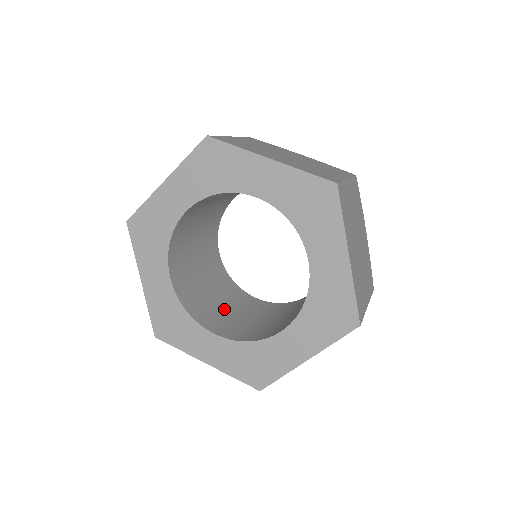
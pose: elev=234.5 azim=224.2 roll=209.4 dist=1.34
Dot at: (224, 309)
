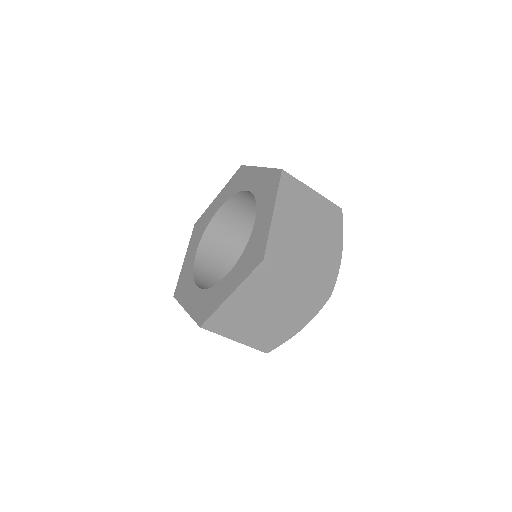
Dot at: occluded
